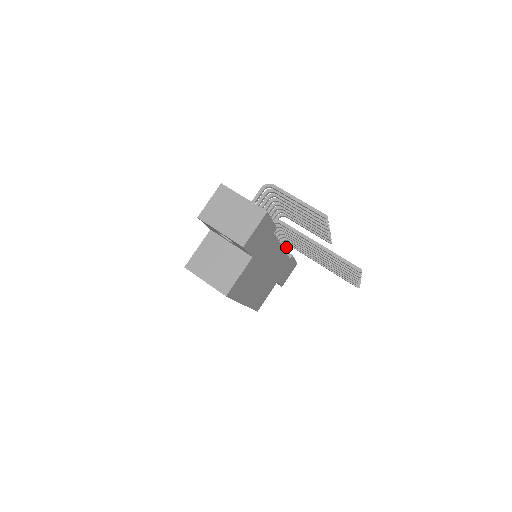
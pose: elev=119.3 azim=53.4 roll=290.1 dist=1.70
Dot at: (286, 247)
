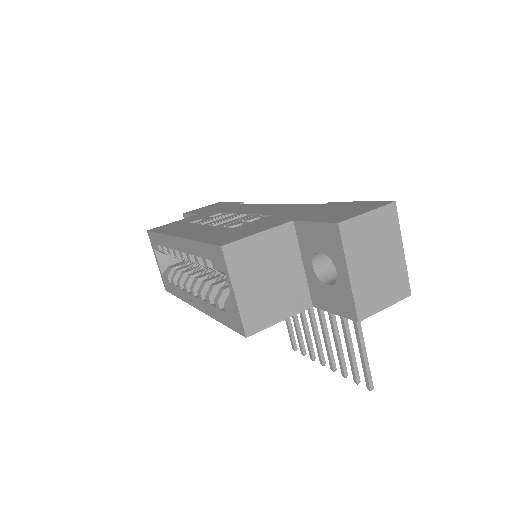
Dot at: occluded
